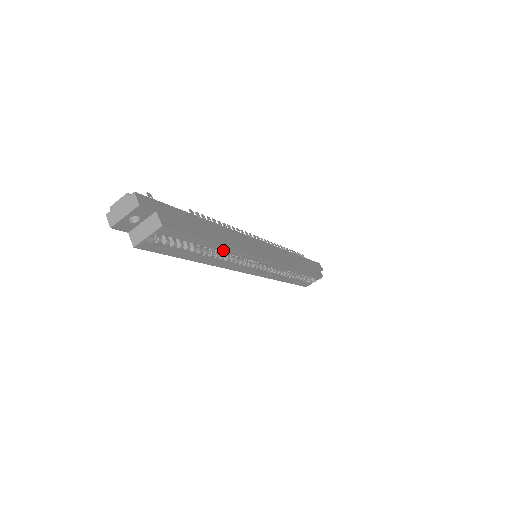
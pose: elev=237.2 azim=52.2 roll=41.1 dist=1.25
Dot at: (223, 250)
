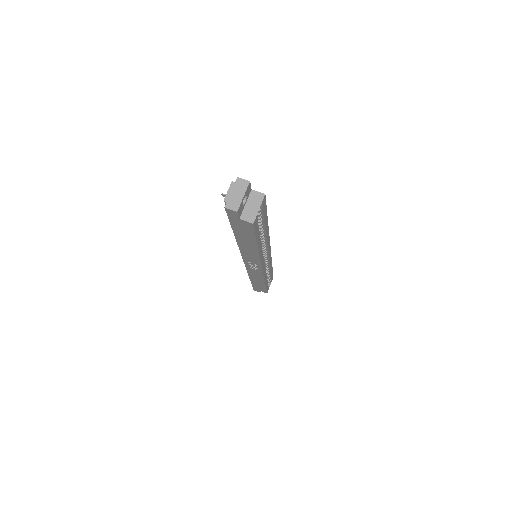
Dot at: (266, 232)
